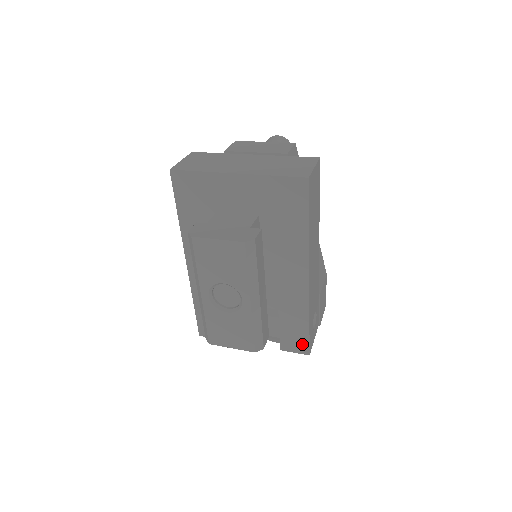
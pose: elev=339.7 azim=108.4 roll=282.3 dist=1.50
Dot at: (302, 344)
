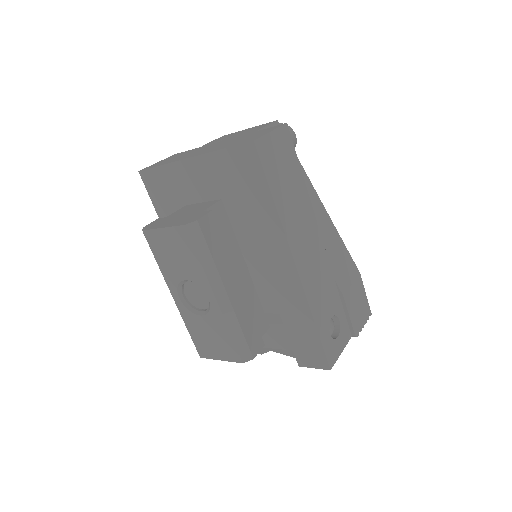
Dot at: (318, 356)
